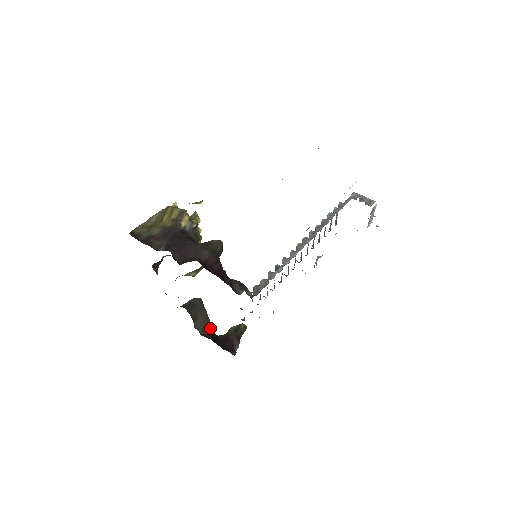
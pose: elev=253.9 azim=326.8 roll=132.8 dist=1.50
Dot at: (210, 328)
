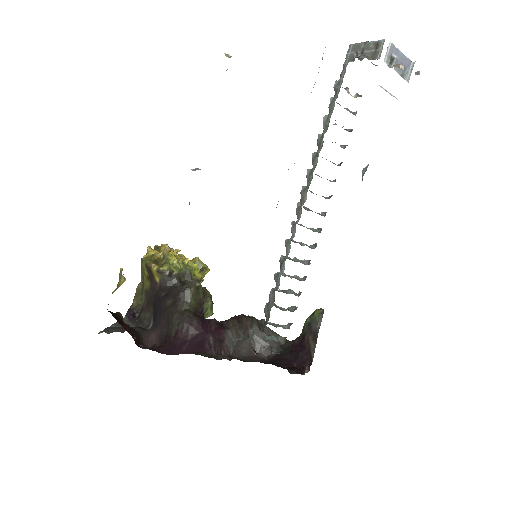
Dot at: occluded
